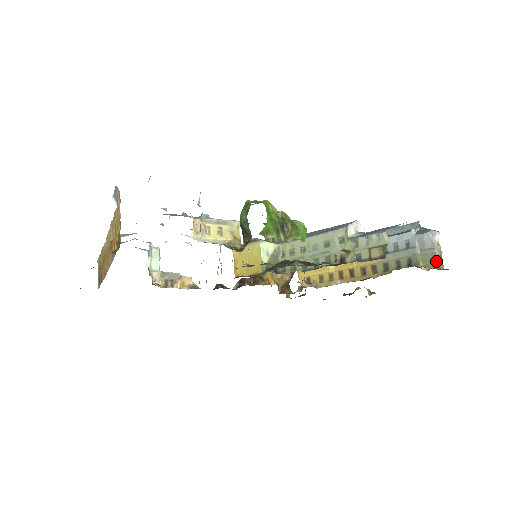
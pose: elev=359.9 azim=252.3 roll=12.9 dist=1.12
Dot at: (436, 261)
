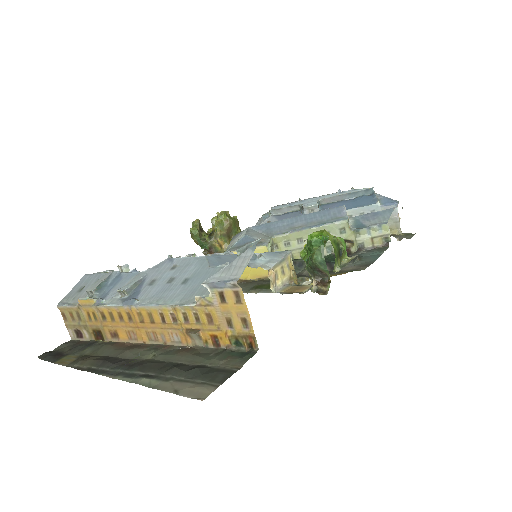
Dot at: (399, 228)
